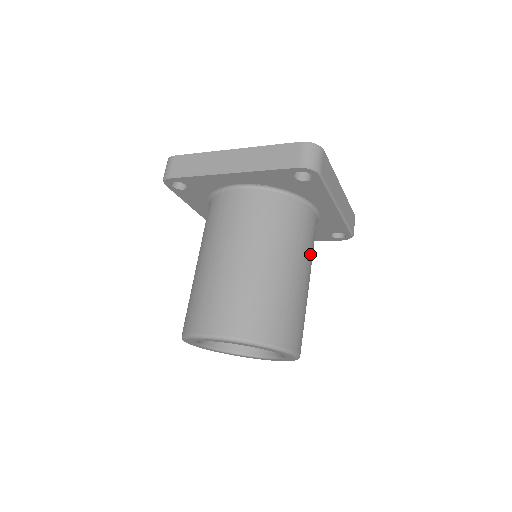
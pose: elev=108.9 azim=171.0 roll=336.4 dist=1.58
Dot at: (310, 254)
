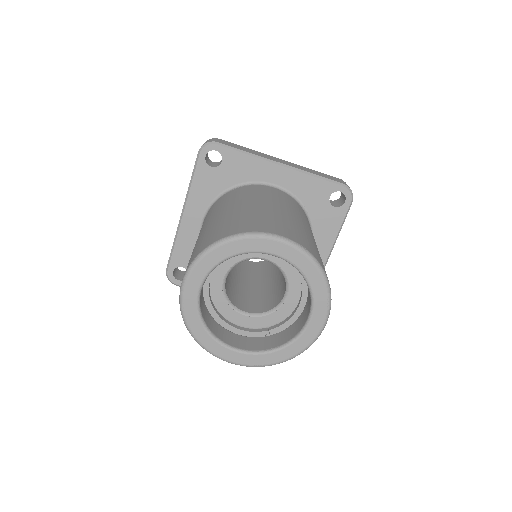
Dot at: occluded
